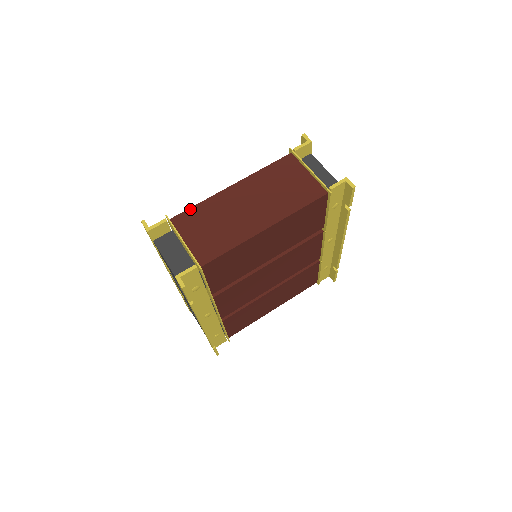
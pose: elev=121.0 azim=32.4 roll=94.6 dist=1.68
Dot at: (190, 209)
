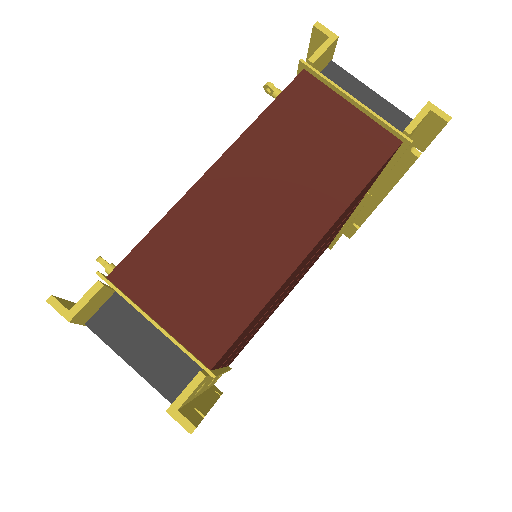
Dot at: (142, 243)
